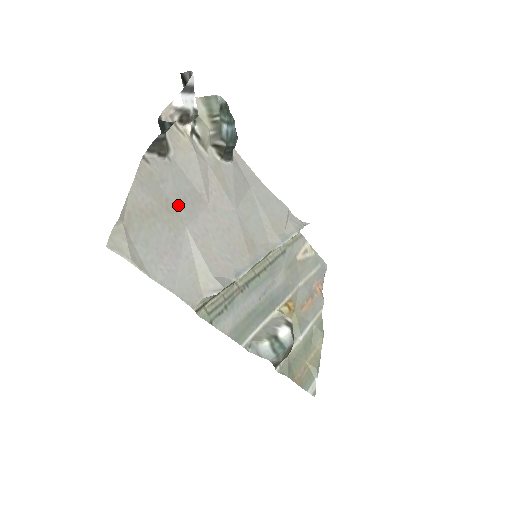
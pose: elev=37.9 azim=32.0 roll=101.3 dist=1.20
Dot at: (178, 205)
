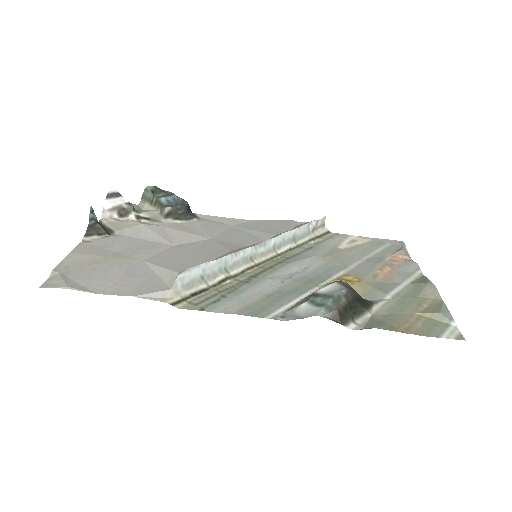
Dot at: (130, 253)
